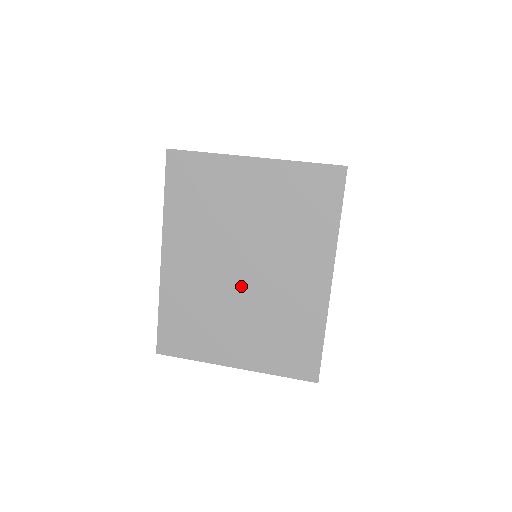
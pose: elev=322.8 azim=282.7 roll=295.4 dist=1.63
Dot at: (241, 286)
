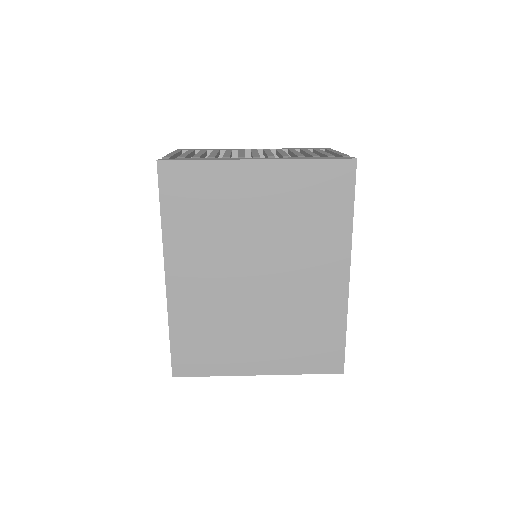
Dot at: (257, 294)
